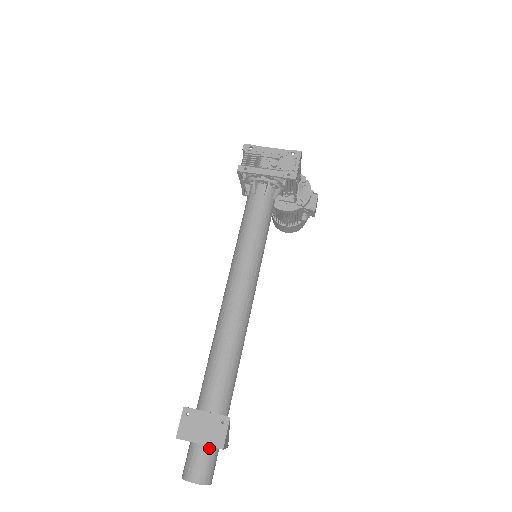
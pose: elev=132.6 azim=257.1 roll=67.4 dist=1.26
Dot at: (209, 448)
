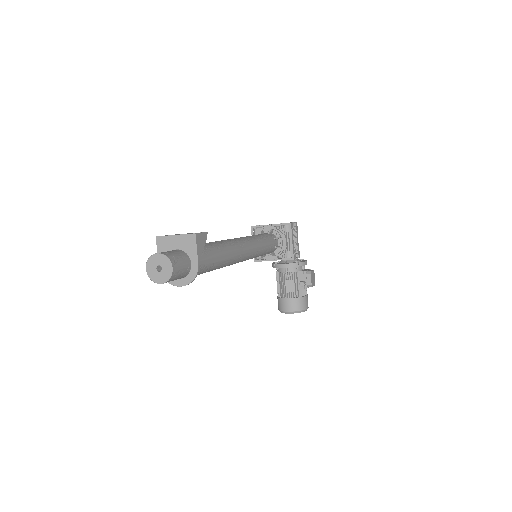
Dot at: (181, 252)
